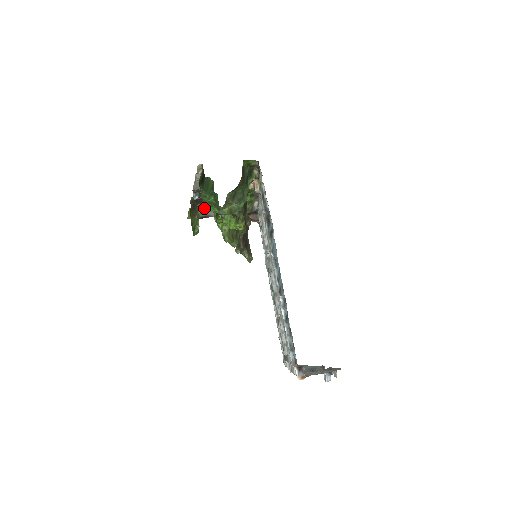
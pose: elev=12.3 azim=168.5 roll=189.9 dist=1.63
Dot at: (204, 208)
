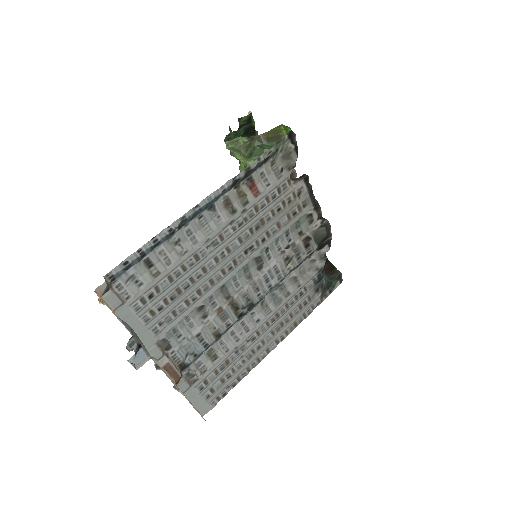
Dot at: occluded
